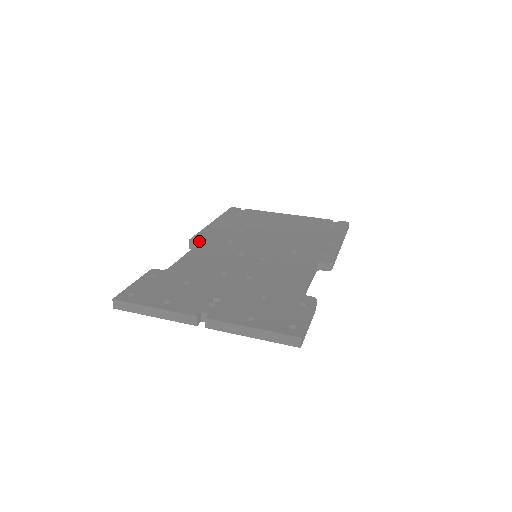
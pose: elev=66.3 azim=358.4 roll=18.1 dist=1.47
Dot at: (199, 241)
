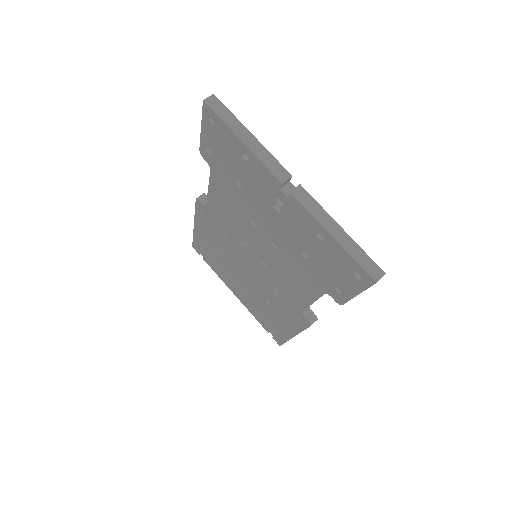
Dot at: occluded
